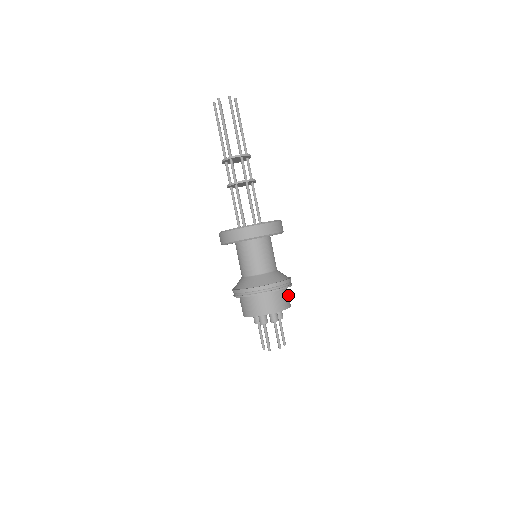
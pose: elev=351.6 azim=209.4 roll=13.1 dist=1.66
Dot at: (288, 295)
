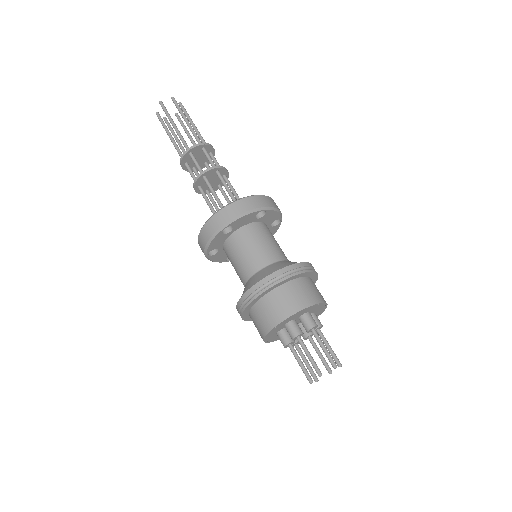
Dot at: (318, 290)
